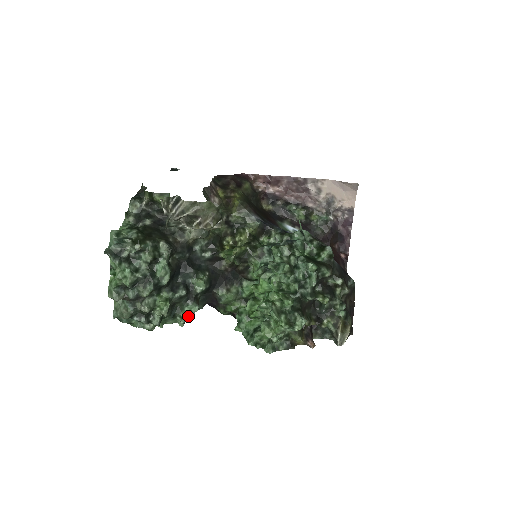
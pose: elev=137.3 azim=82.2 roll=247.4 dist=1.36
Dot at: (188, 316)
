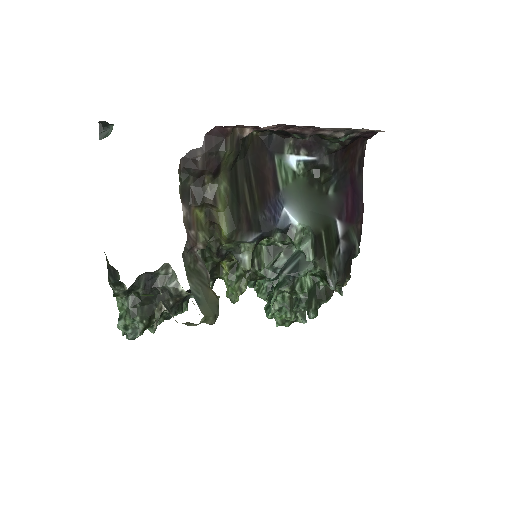
Dot at: occluded
